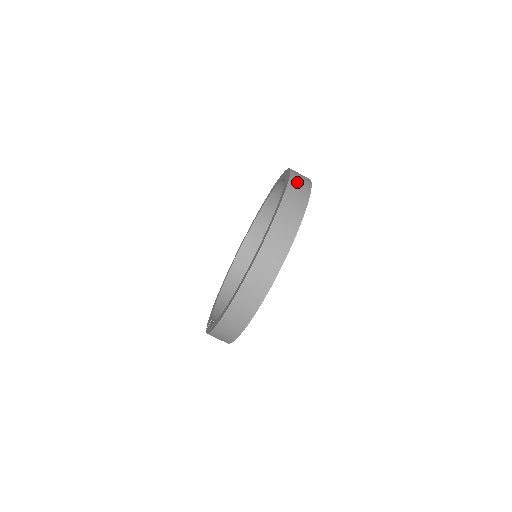
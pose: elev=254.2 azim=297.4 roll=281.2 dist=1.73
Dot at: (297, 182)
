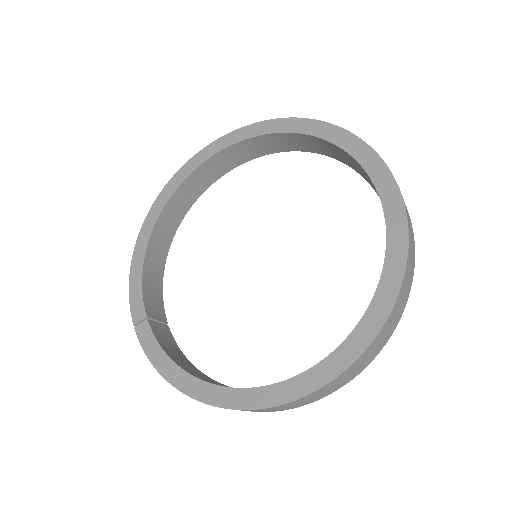
Dot at: (411, 245)
